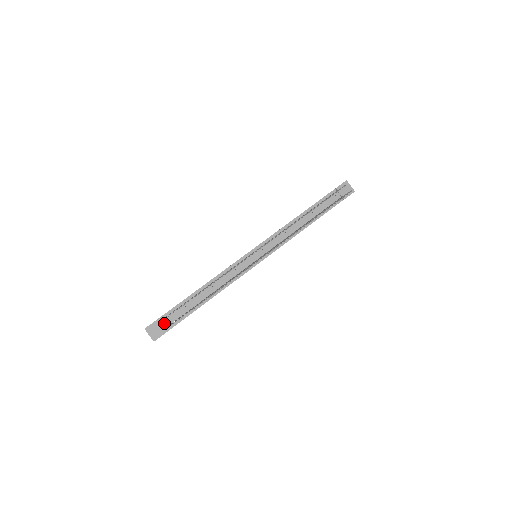
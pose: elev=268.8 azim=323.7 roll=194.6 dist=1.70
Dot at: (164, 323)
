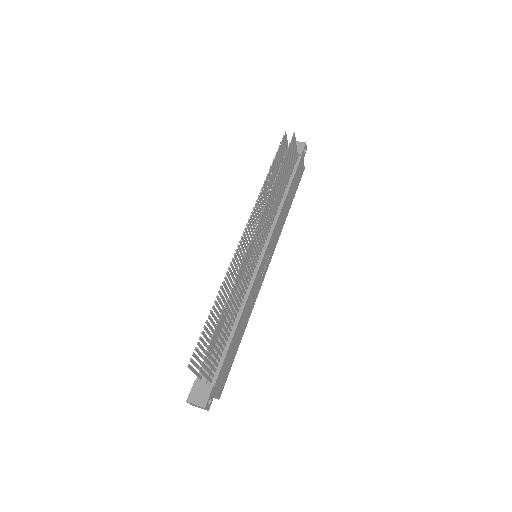
Dot at: (203, 381)
